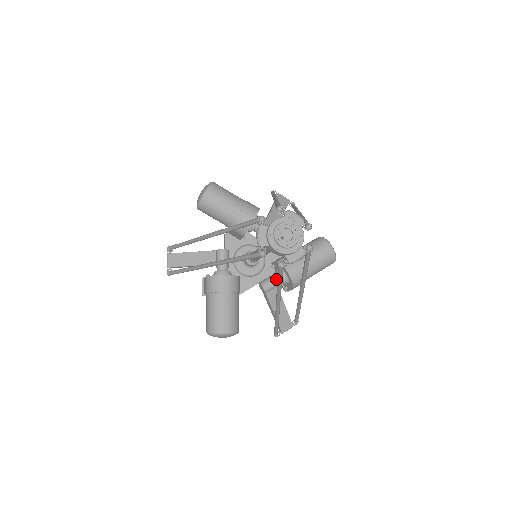
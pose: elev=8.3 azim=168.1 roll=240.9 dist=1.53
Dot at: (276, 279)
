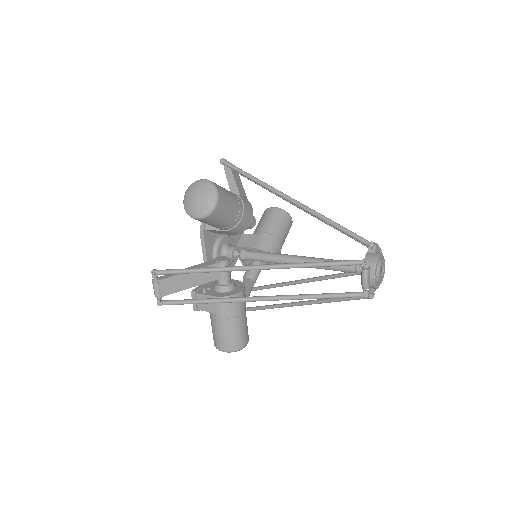
Dot at: occluded
